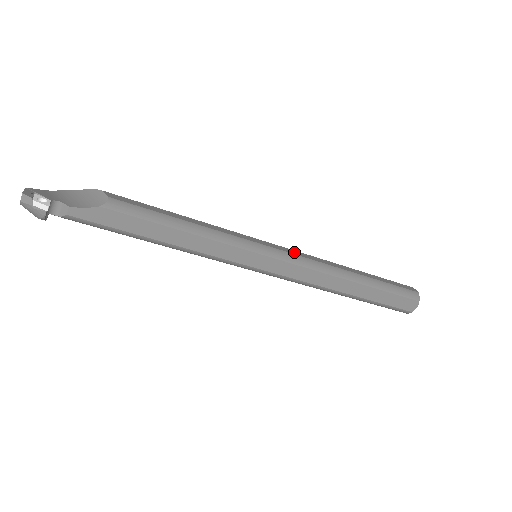
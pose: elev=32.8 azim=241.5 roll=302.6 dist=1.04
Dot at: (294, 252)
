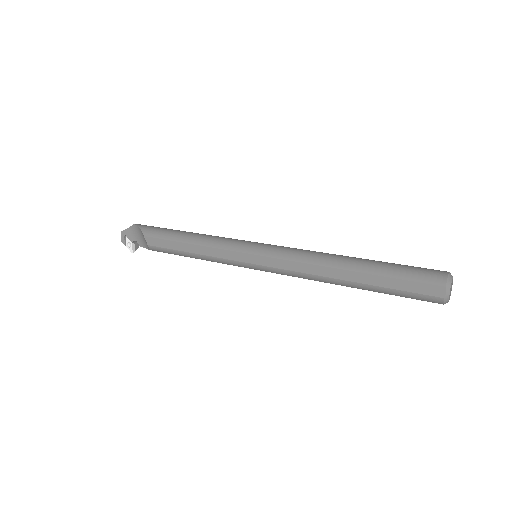
Dot at: (279, 264)
